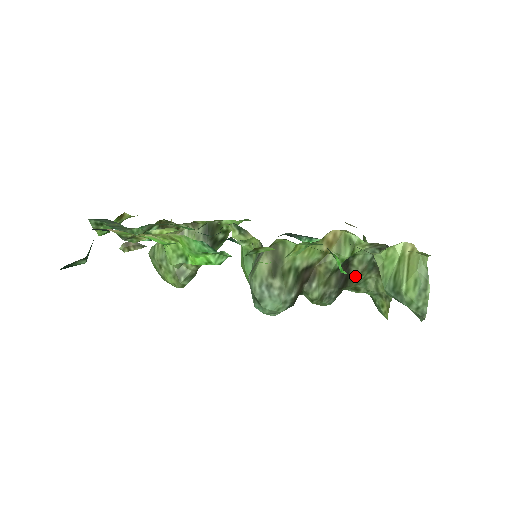
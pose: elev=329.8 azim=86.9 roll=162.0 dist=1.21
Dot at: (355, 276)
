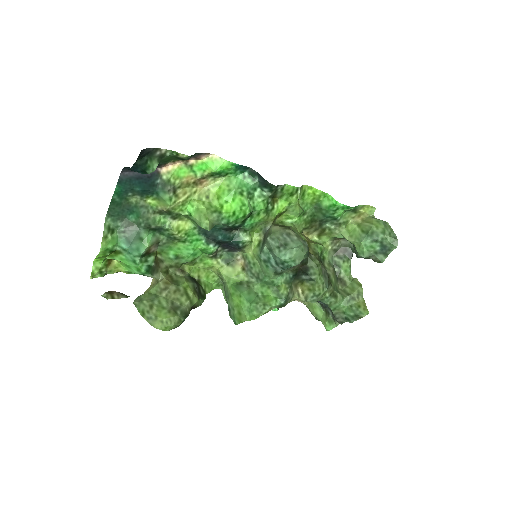
Dot at: (331, 276)
